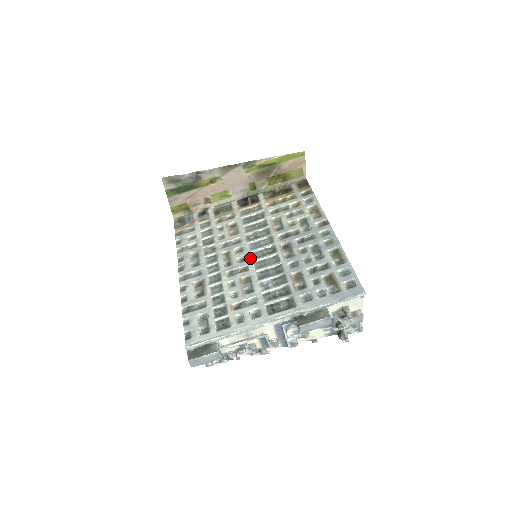
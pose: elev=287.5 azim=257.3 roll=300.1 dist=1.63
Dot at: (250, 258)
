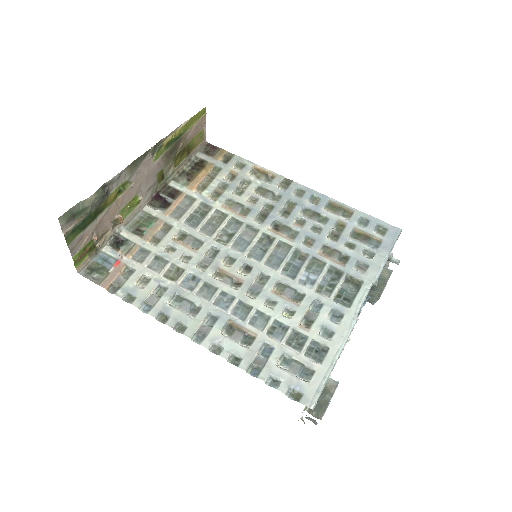
Dot at: (254, 262)
